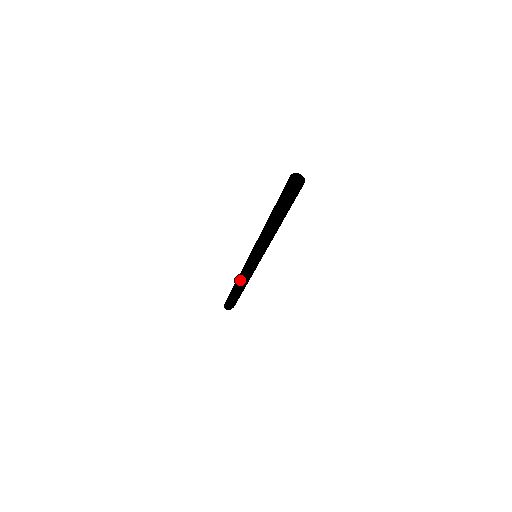
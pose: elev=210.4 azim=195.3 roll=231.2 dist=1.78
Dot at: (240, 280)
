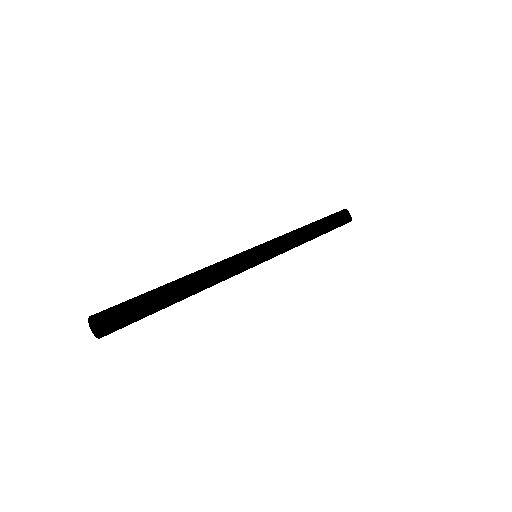
Dot at: occluded
